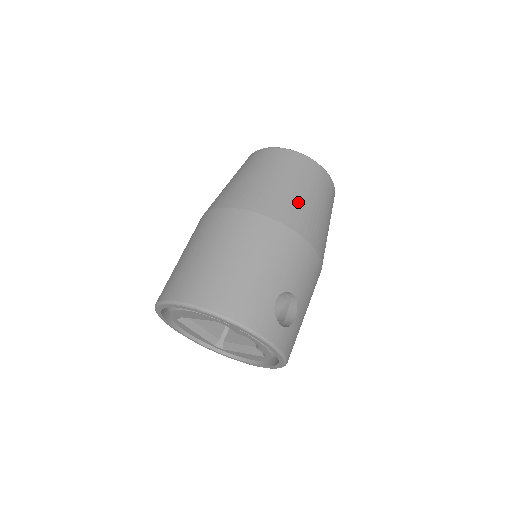
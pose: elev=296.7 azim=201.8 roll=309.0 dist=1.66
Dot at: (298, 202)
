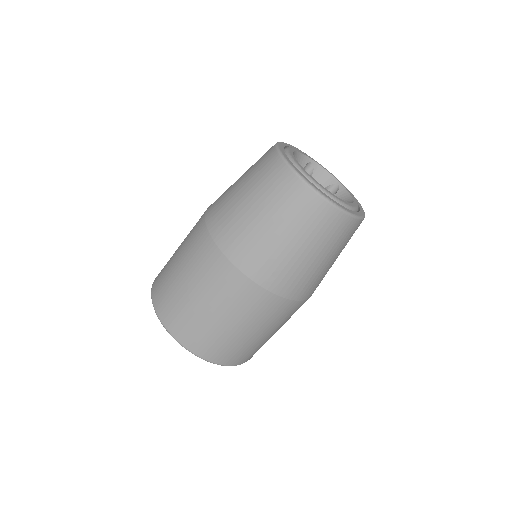
Dot at: (322, 273)
